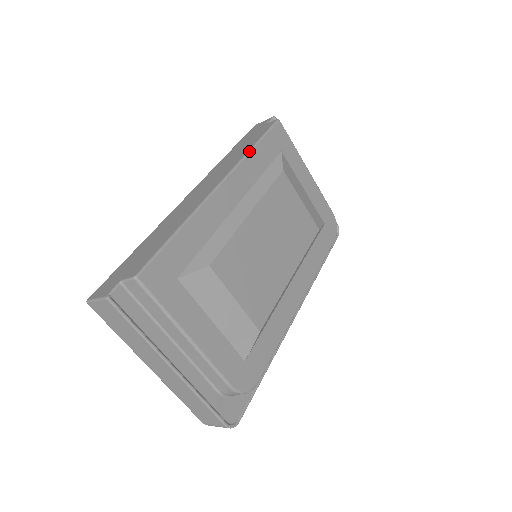
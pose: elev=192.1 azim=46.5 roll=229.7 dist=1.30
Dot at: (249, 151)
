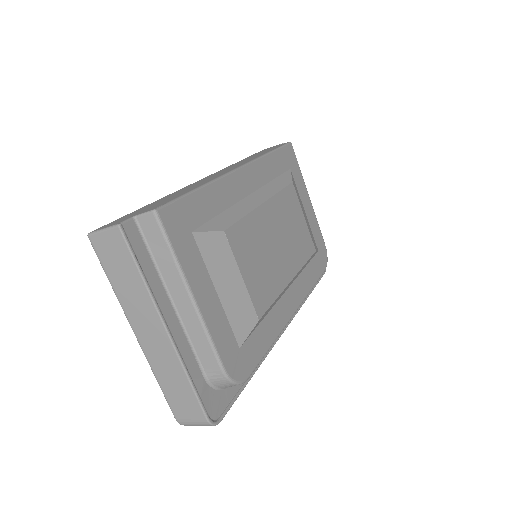
Dot at: (266, 154)
